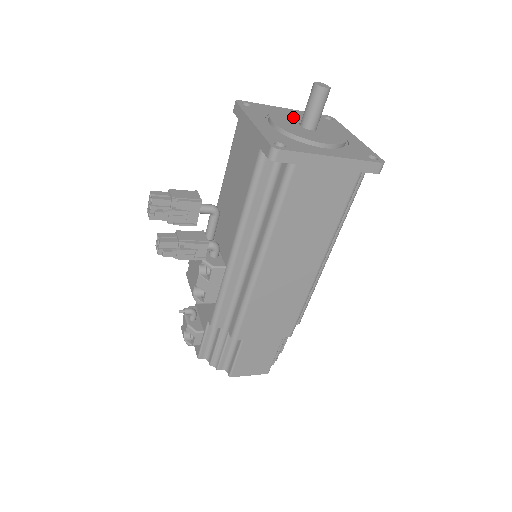
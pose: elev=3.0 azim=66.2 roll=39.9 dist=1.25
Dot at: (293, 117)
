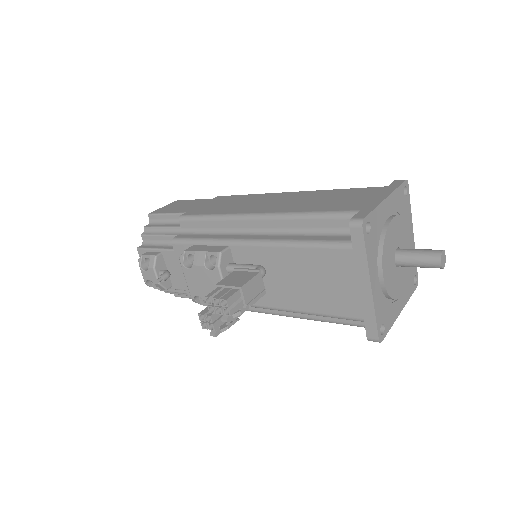
Dot at: (393, 240)
